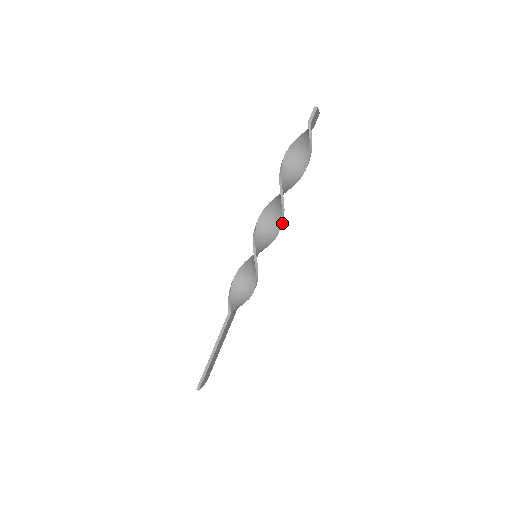
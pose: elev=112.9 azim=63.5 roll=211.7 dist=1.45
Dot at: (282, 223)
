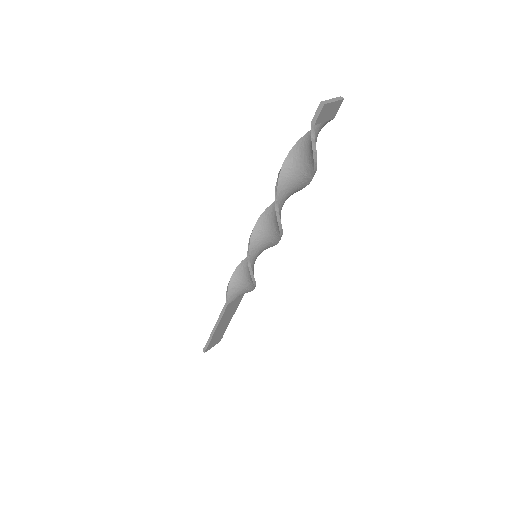
Dot at: (282, 232)
